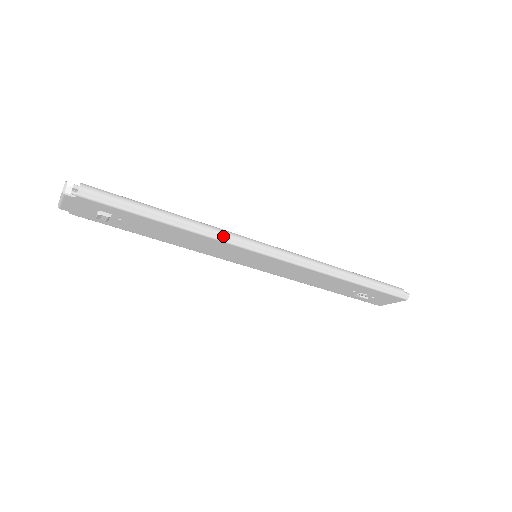
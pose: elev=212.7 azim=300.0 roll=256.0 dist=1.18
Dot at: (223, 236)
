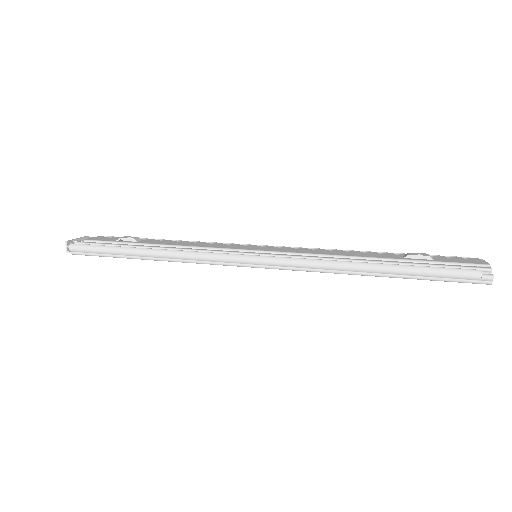
Dot at: (195, 259)
